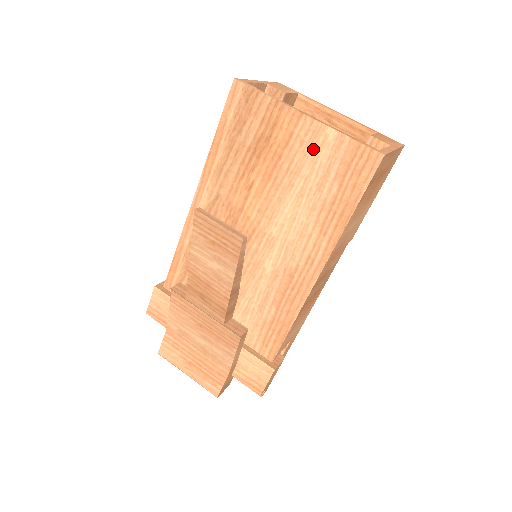
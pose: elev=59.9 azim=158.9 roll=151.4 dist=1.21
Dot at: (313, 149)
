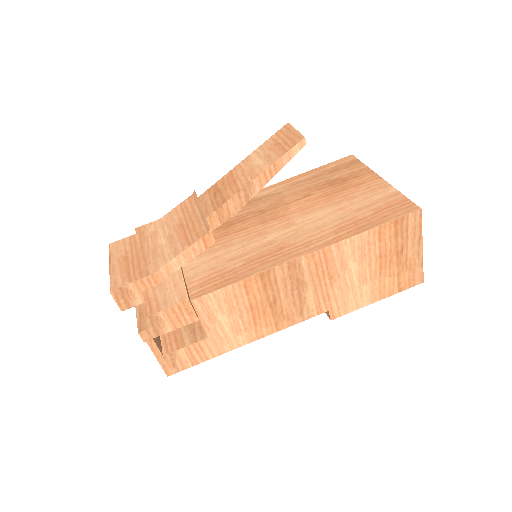
Dot at: (372, 193)
